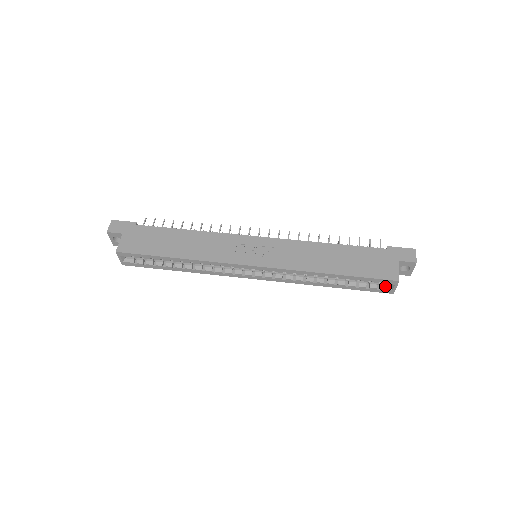
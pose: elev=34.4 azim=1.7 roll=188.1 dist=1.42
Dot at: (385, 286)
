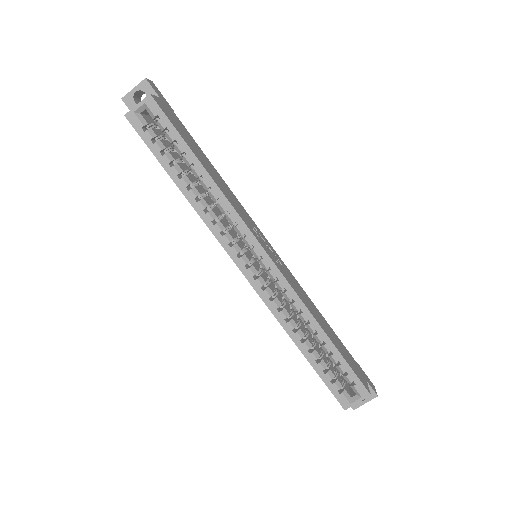
Dot at: (347, 393)
